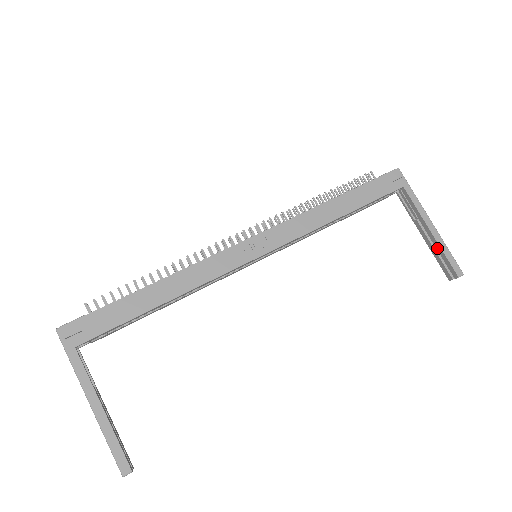
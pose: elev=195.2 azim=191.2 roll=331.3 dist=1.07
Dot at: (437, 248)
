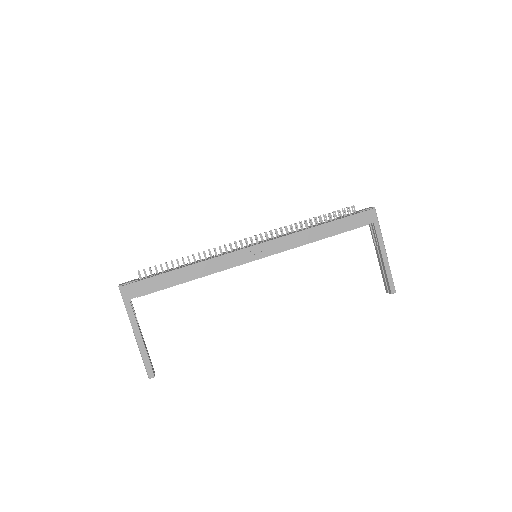
Dot at: (384, 270)
